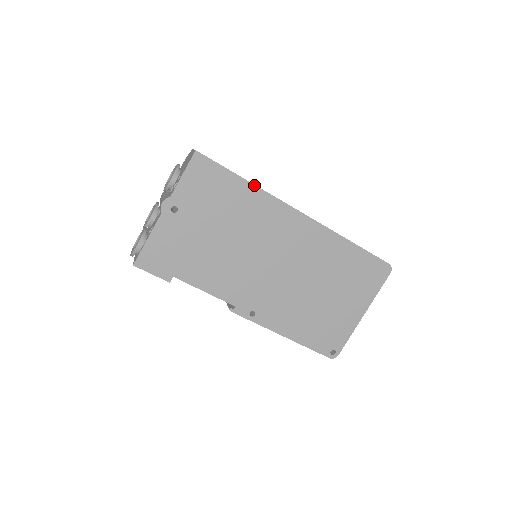
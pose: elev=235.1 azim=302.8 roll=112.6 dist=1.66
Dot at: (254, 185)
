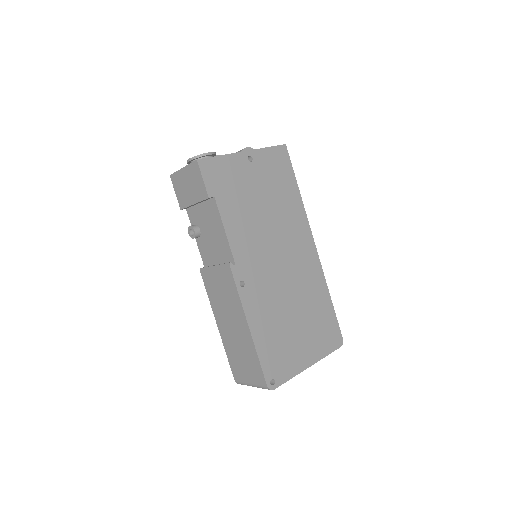
Dot at: (301, 198)
